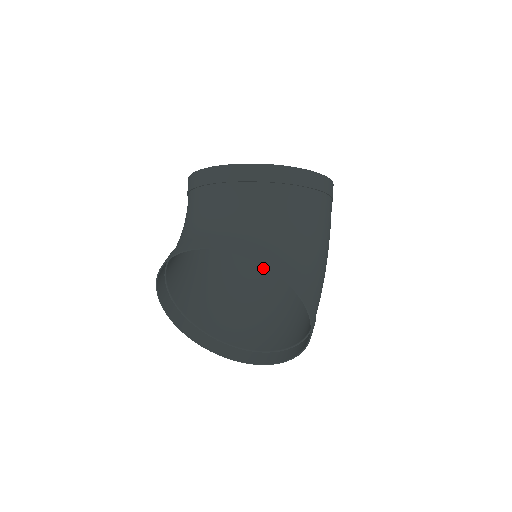
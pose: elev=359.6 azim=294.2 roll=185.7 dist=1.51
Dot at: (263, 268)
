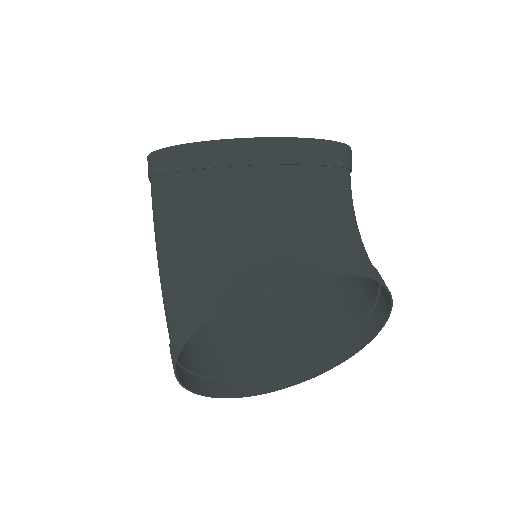
Dot at: occluded
